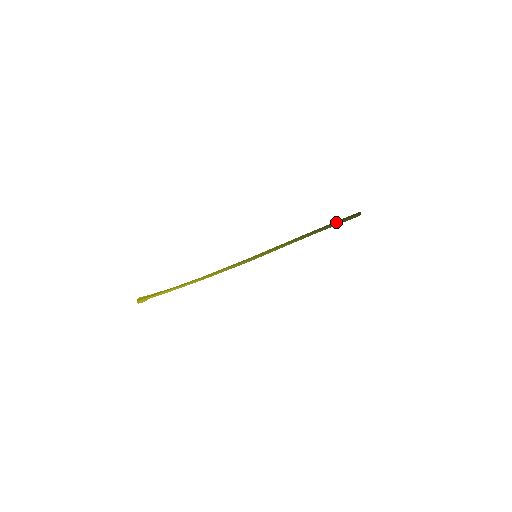
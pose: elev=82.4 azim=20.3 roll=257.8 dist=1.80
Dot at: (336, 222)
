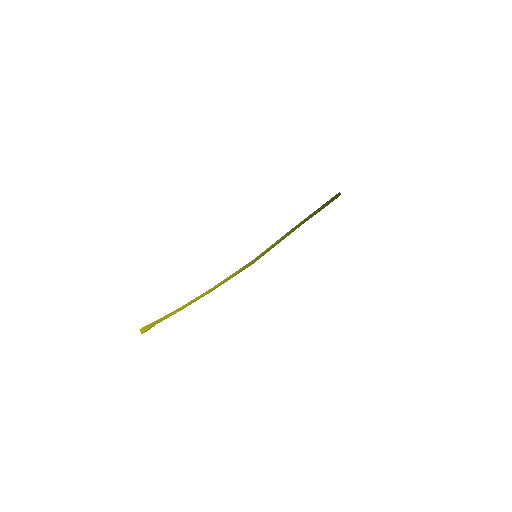
Dot at: (322, 207)
